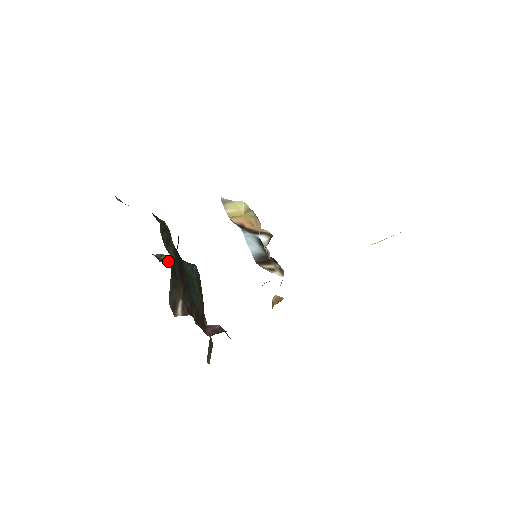
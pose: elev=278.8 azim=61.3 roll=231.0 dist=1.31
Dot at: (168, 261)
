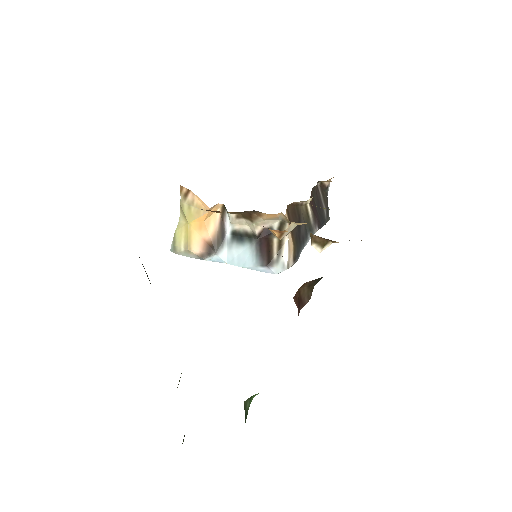
Dot at: occluded
